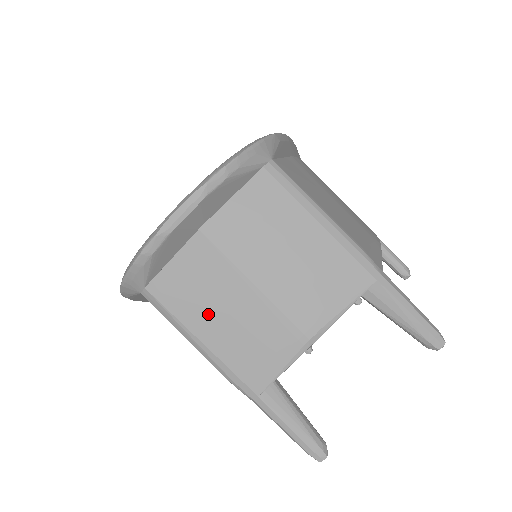
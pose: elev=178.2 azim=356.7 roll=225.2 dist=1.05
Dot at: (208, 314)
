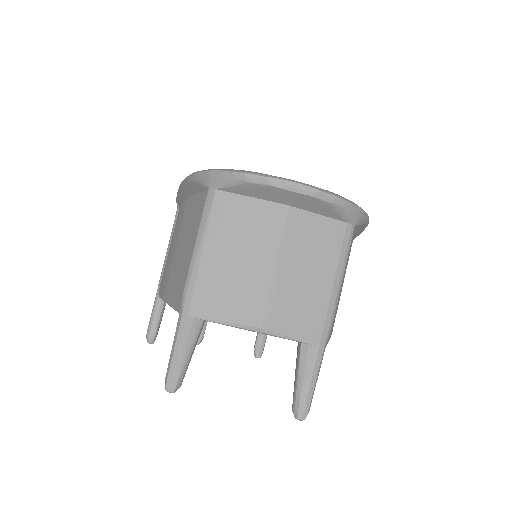
Dot at: (226, 245)
